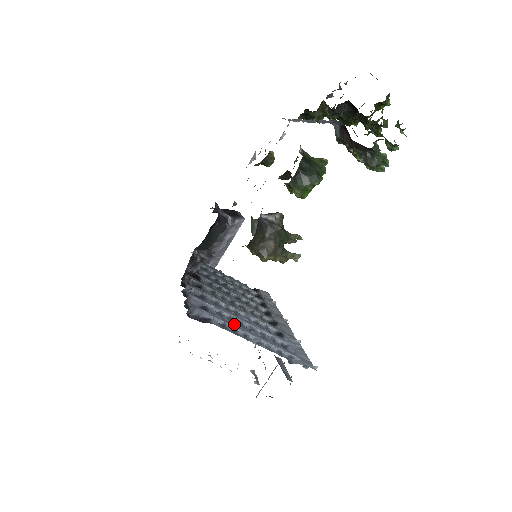
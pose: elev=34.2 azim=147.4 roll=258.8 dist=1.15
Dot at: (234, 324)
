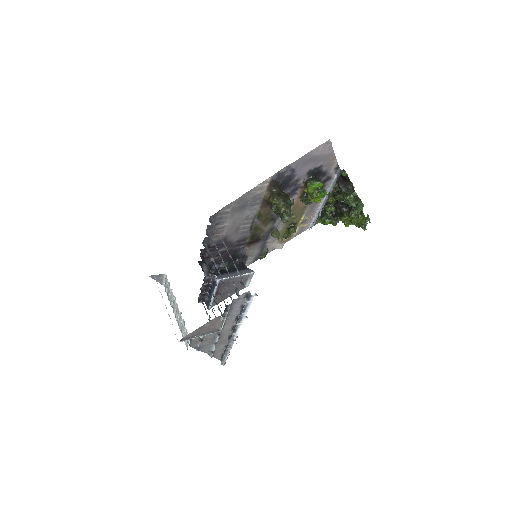
Dot at: occluded
